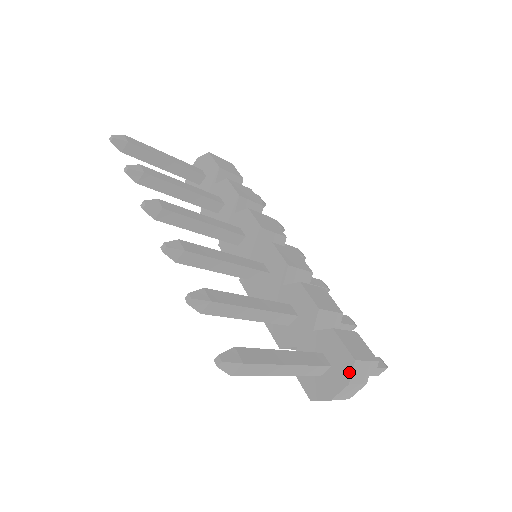
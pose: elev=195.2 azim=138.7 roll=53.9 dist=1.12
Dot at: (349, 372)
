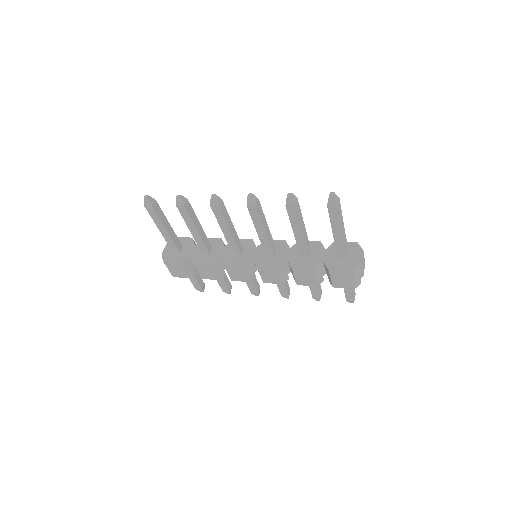
Dot at: (359, 247)
